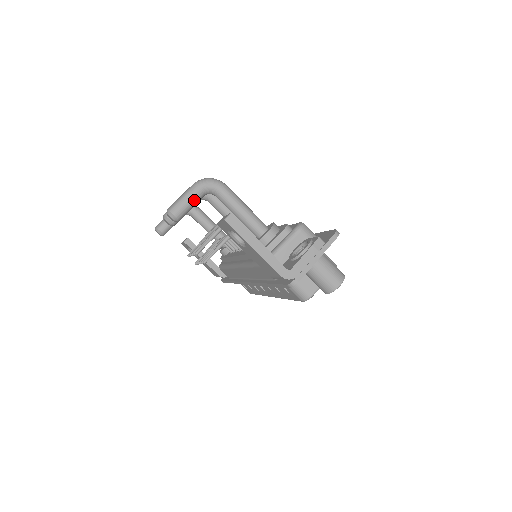
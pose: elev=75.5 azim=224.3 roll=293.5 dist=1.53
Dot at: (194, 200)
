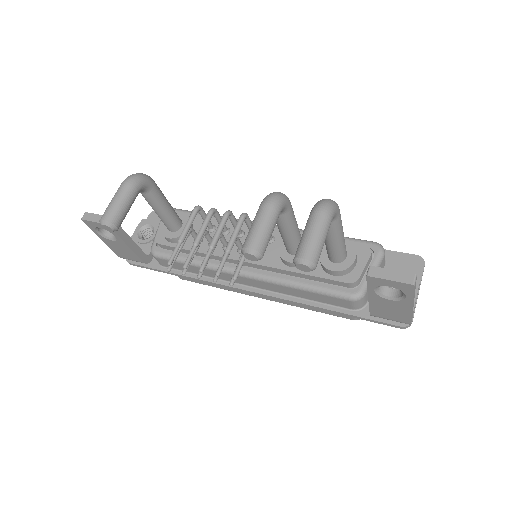
Dot at: (325, 238)
